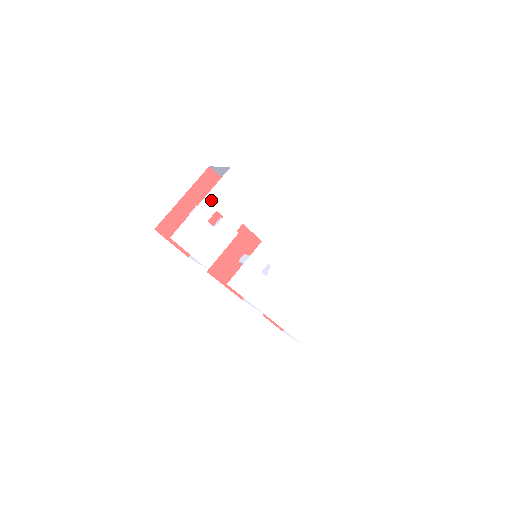
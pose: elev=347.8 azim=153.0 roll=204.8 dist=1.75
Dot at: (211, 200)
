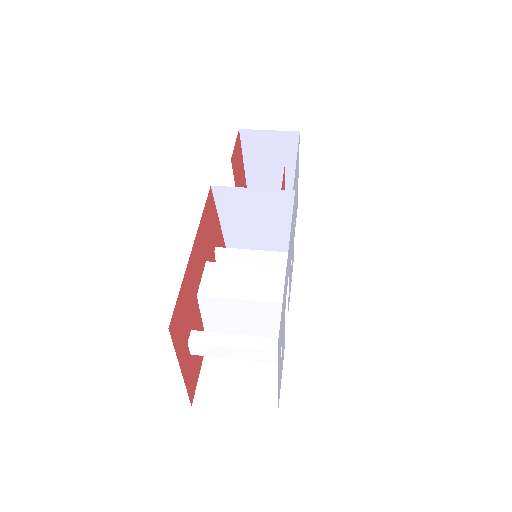
Dot at: (279, 365)
